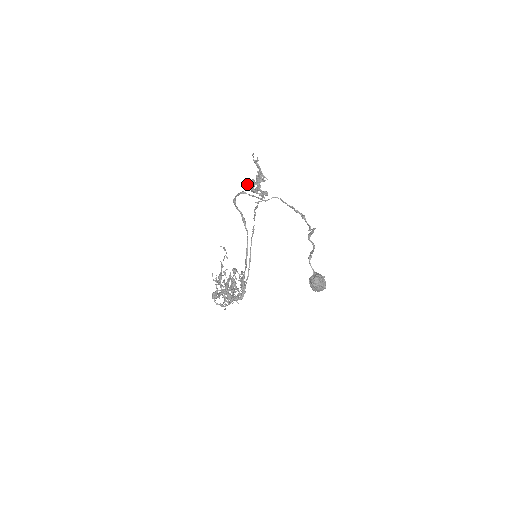
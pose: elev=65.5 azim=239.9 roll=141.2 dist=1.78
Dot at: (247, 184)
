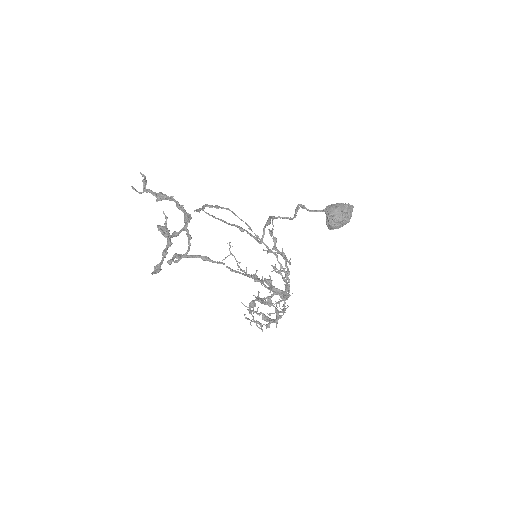
Dot at: (159, 270)
